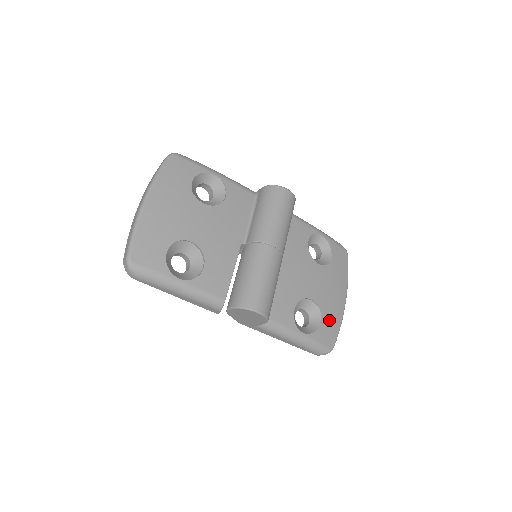
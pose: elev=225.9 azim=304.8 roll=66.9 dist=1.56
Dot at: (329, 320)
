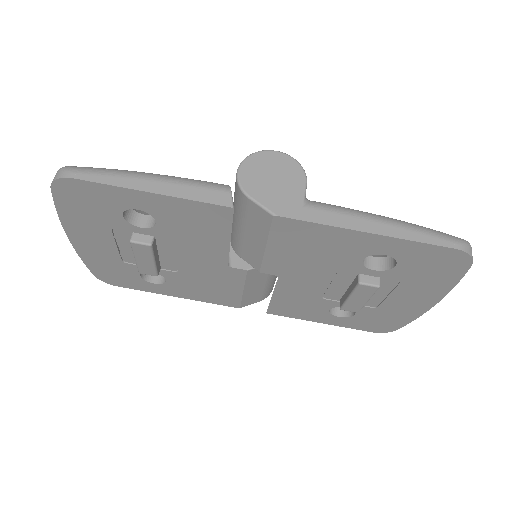
Dot at: occluded
